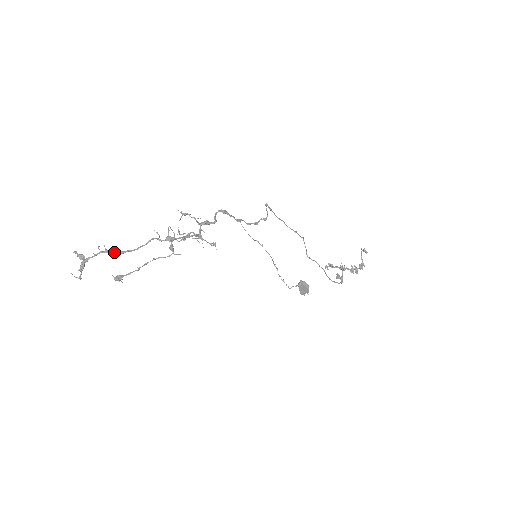
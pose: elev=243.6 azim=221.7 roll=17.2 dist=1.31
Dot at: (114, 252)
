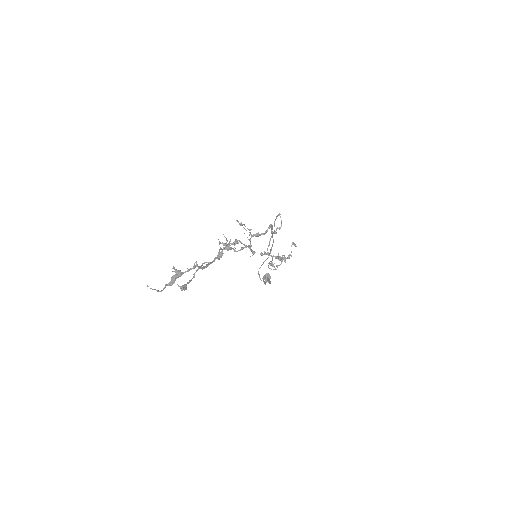
Dot at: (201, 266)
